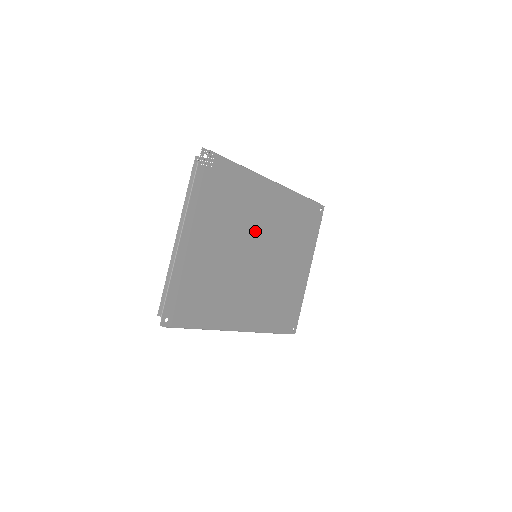
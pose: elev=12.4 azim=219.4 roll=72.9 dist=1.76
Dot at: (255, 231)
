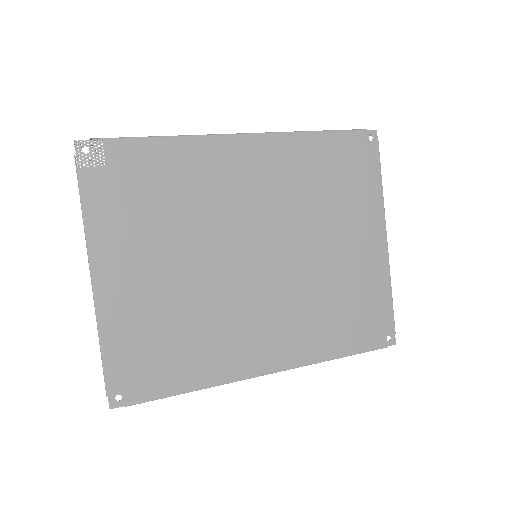
Dot at: (237, 221)
